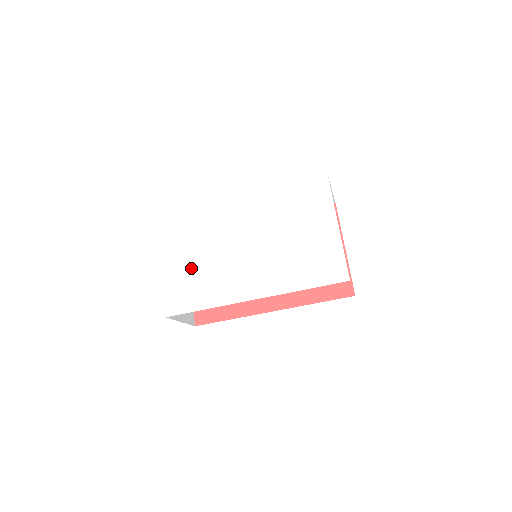
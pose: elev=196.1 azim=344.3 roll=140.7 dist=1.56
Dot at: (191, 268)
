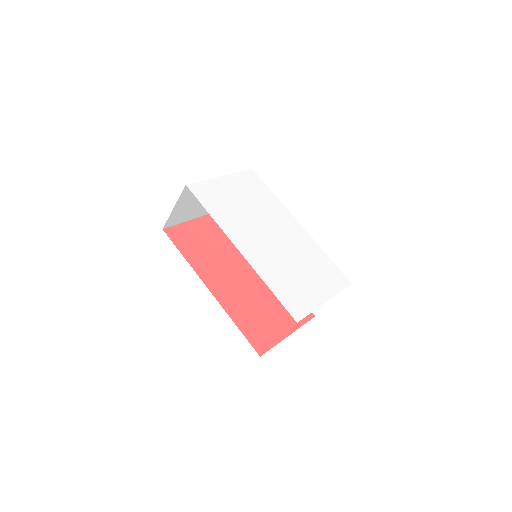
Dot at: (233, 198)
